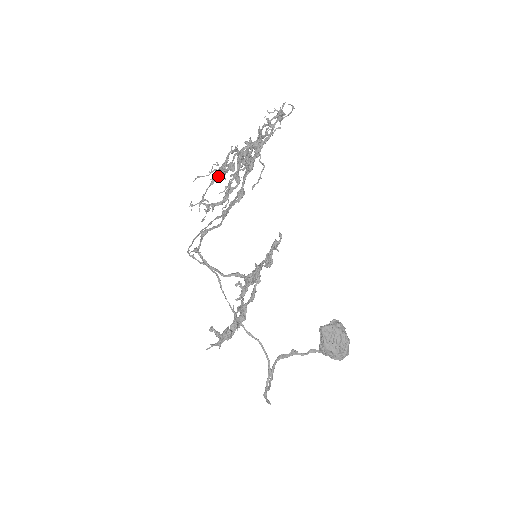
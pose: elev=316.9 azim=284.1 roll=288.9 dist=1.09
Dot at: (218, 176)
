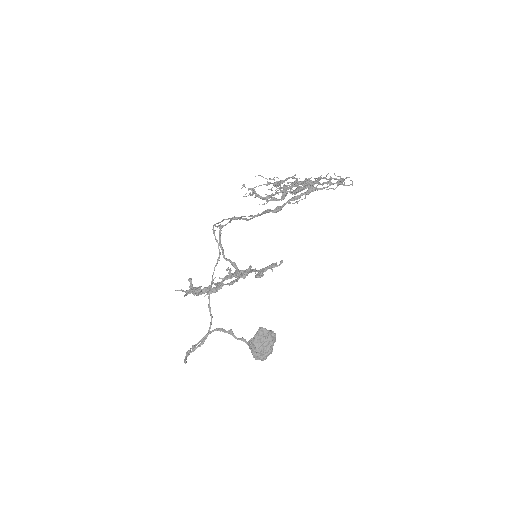
Dot at: (273, 184)
